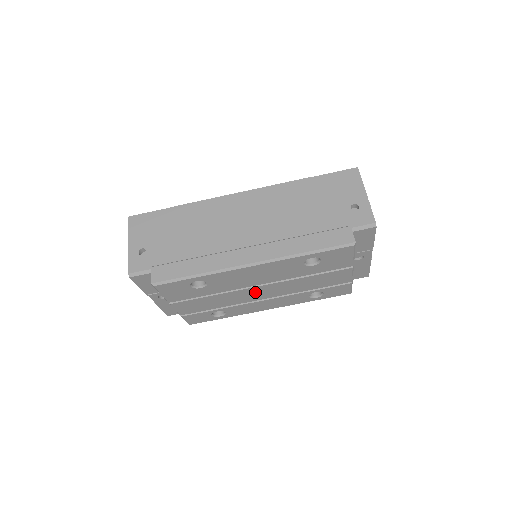
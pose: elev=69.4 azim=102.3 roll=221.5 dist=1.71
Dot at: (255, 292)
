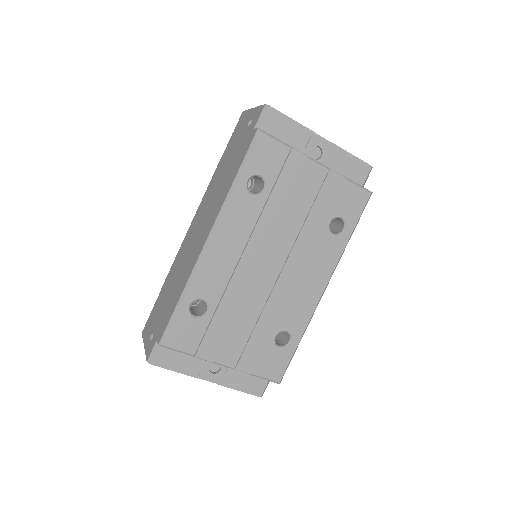
Dot at: (269, 275)
